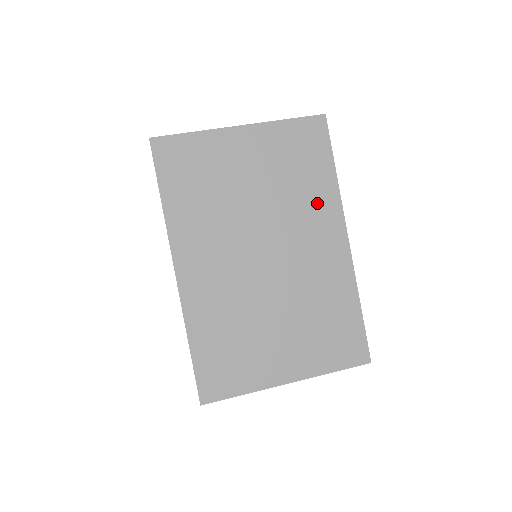
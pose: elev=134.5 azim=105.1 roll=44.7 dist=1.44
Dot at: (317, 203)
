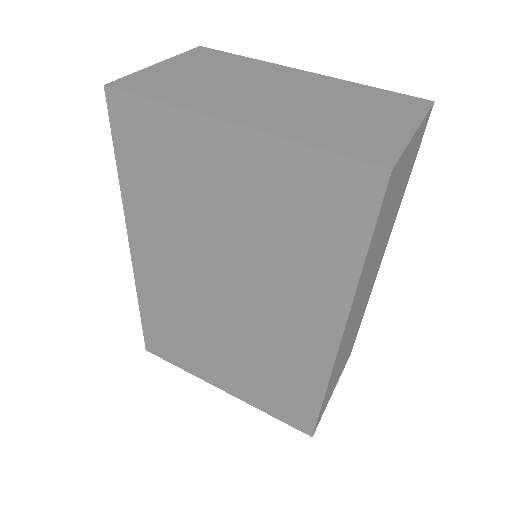
Dot at: (314, 282)
